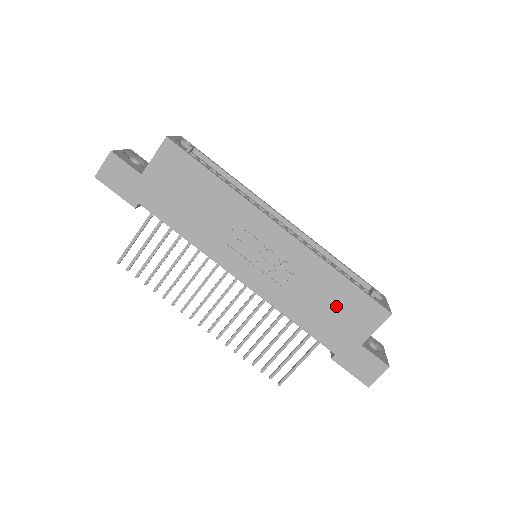
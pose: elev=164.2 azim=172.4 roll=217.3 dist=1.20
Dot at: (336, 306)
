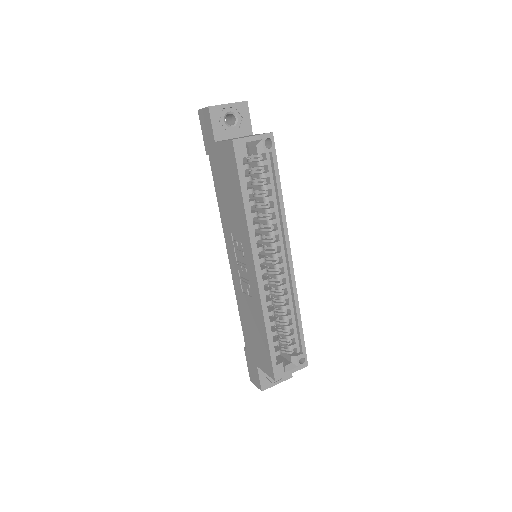
Dot at: (257, 337)
